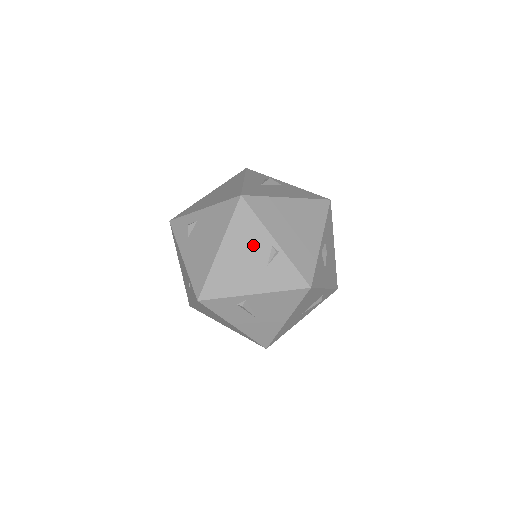
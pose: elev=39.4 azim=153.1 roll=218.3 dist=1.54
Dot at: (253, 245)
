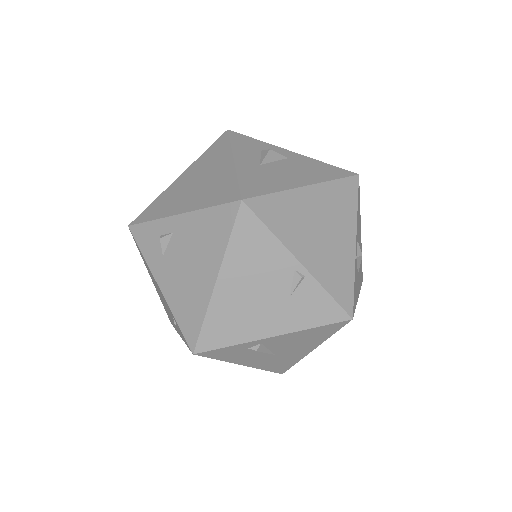
Dot at: (266, 271)
